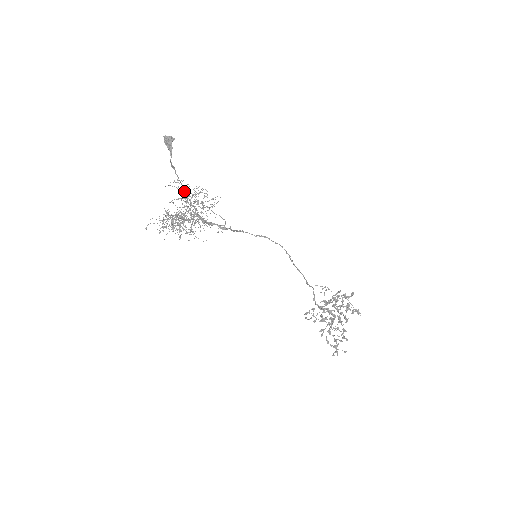
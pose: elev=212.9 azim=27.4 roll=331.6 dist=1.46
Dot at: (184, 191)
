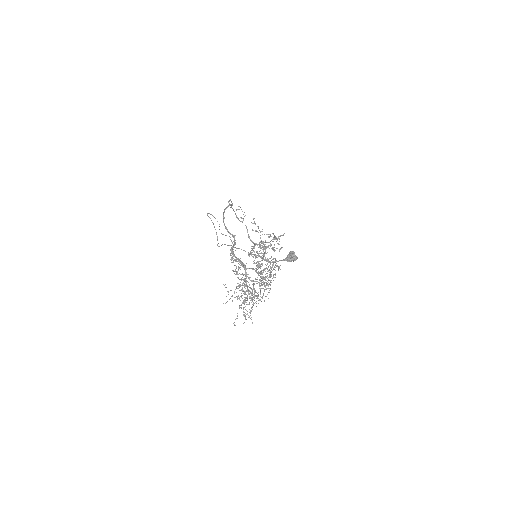
Dot at: occluded
